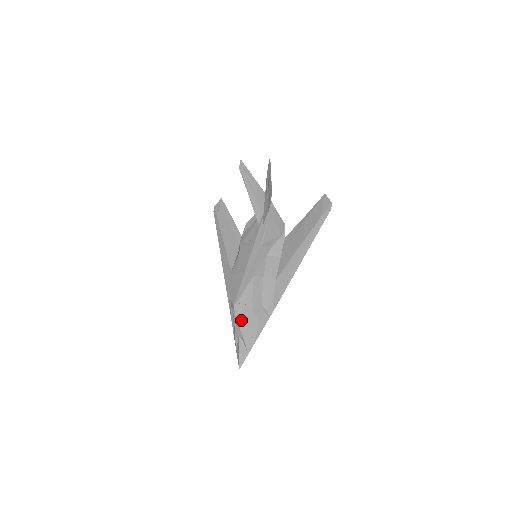
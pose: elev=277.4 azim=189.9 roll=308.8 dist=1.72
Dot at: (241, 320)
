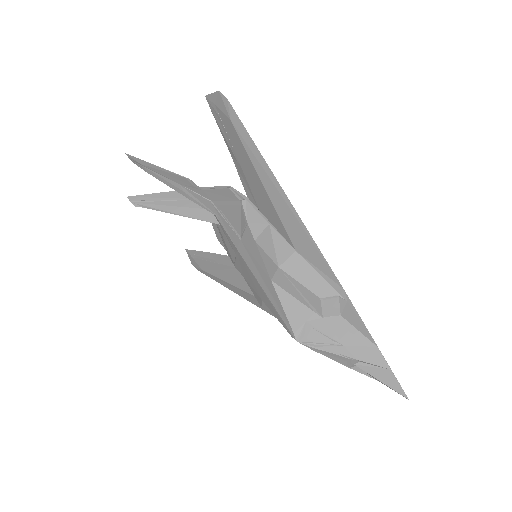
Dot at: (325, 345)
